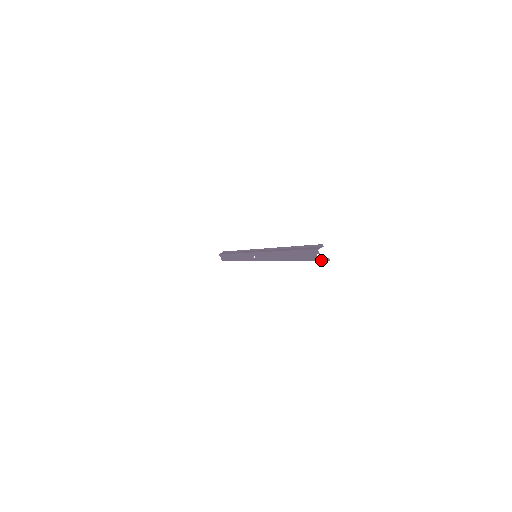
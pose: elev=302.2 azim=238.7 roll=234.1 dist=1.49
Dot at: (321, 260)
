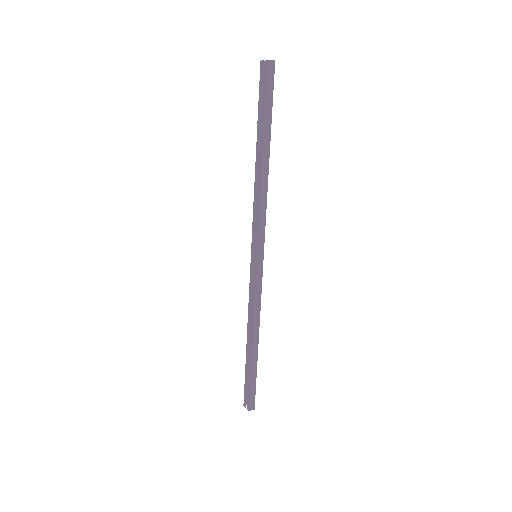
Dot at: (267, 62)
